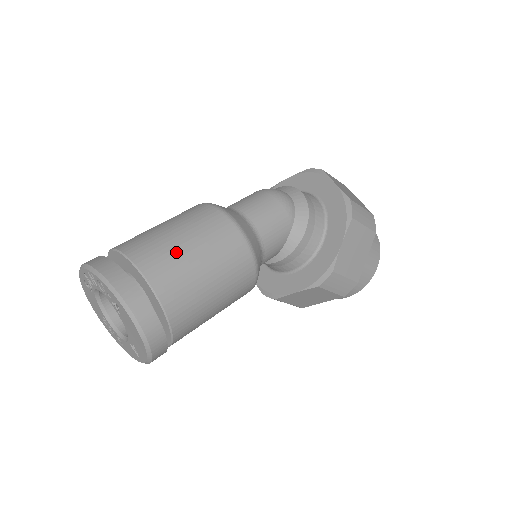
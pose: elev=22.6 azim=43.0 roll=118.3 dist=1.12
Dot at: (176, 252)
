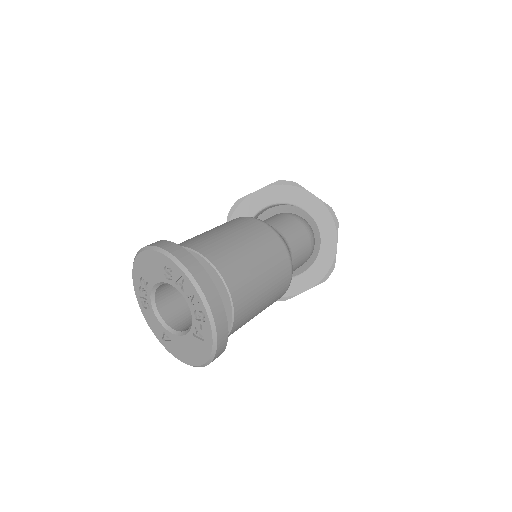
Dot at: (256, 305)
